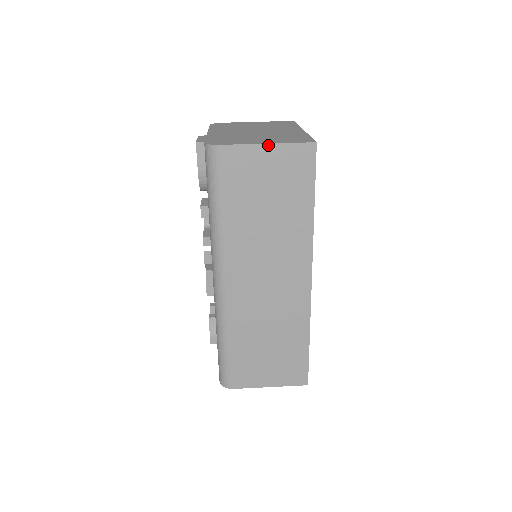
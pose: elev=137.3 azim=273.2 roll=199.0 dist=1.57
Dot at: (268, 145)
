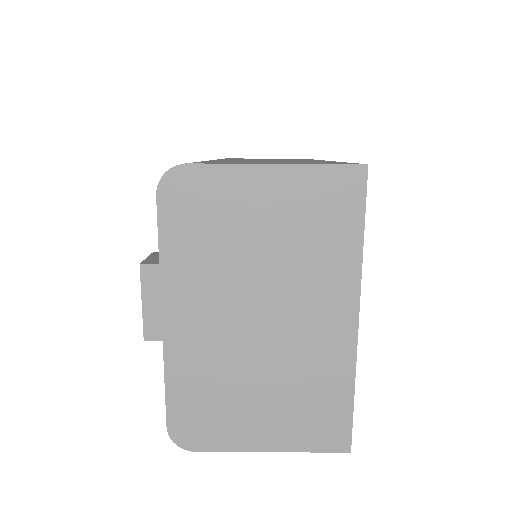
Dot at: (272, 450)
